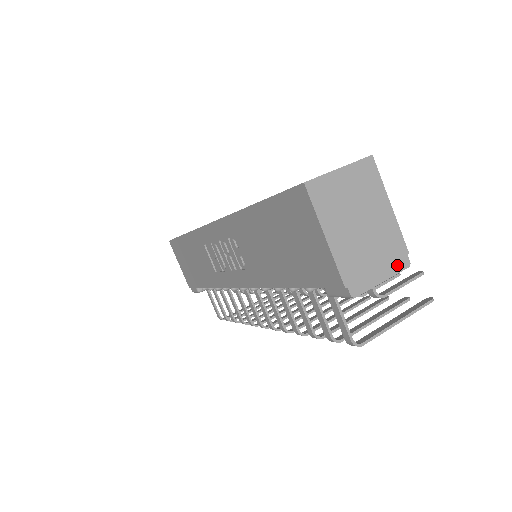
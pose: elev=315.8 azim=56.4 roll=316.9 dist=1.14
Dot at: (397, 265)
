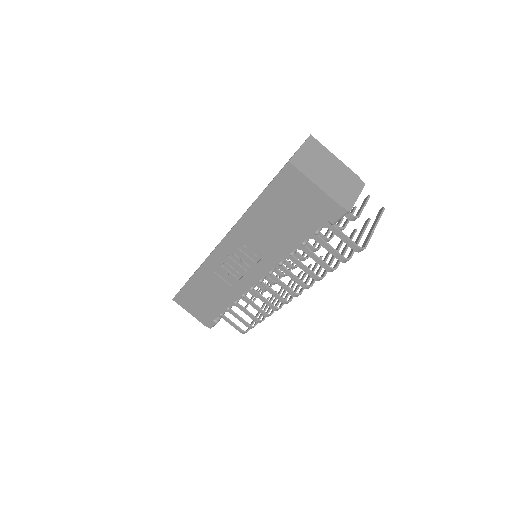
Dot at: (359, 186)
